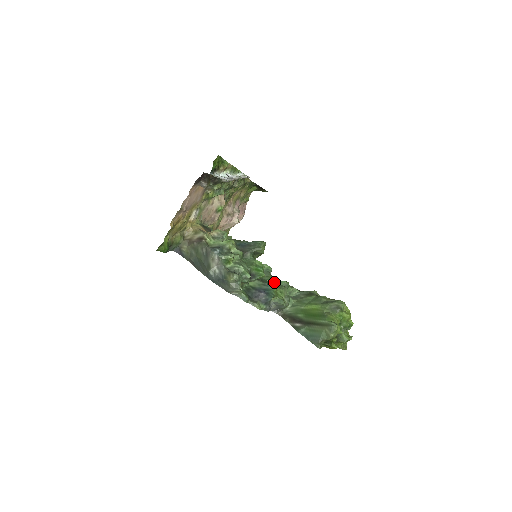
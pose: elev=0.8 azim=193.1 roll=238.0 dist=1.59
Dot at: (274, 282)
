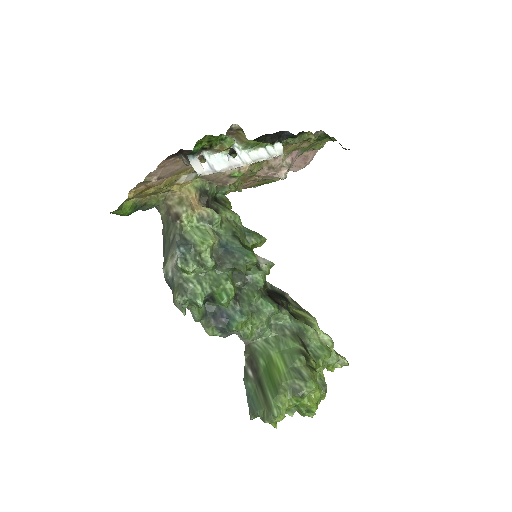
Dot at: (260, 300)
